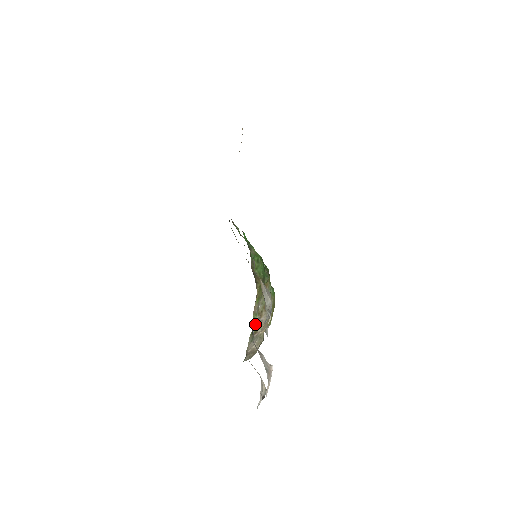
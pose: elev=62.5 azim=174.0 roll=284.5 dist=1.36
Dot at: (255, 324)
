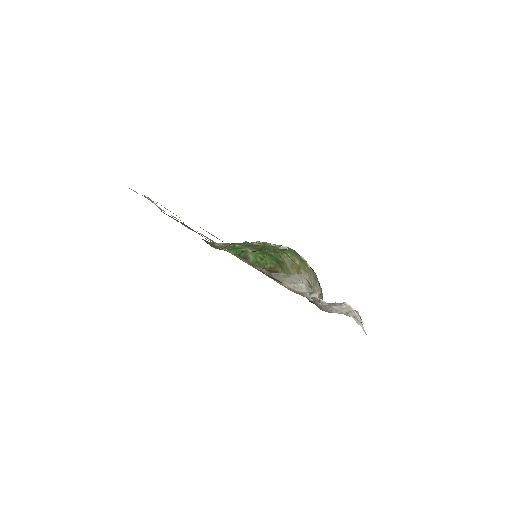
Dot at: occluded
